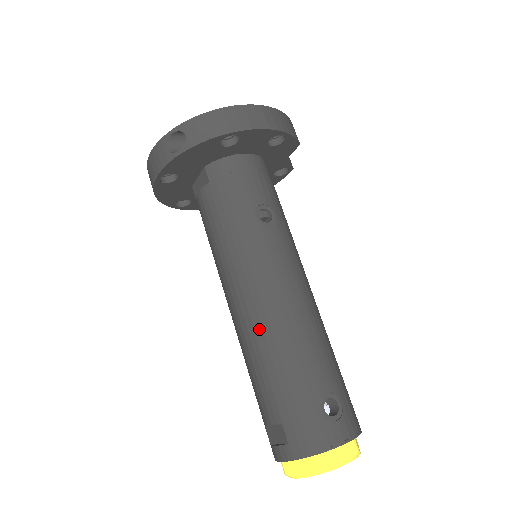
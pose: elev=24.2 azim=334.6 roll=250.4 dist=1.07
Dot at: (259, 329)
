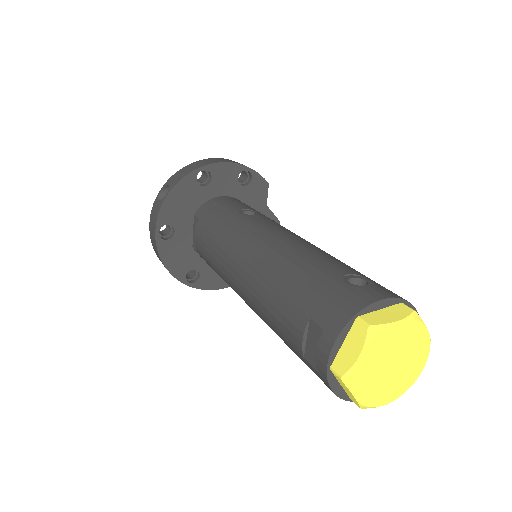
Dot at: (262, 266)
